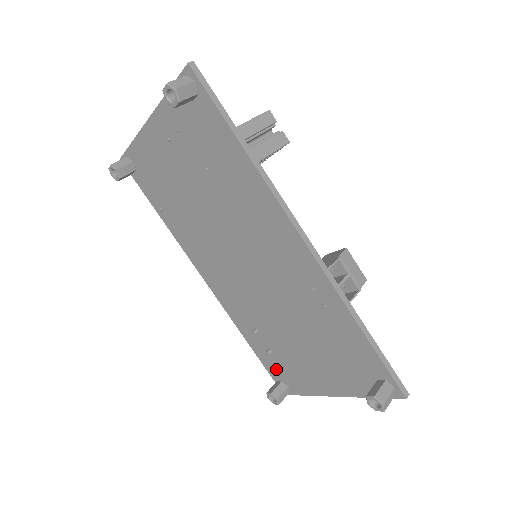
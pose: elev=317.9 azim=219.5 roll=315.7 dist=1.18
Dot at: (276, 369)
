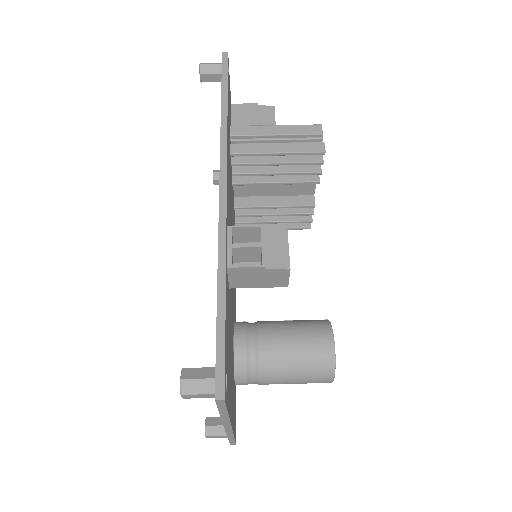
Dot at: occluded
